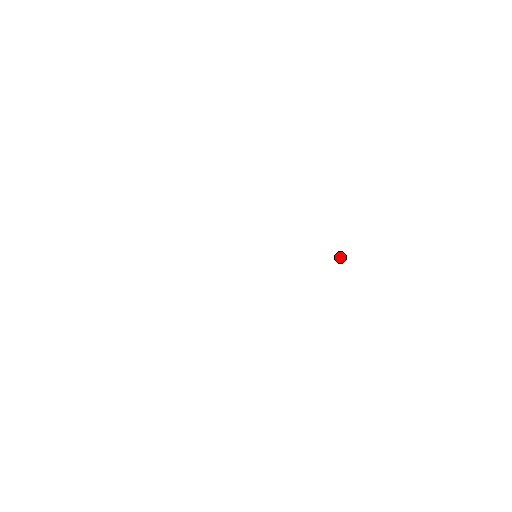
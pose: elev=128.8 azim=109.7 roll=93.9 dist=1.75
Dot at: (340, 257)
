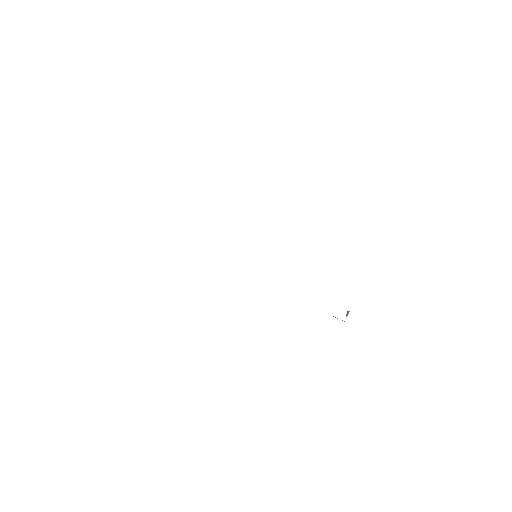
Dot at: (346, 315)
